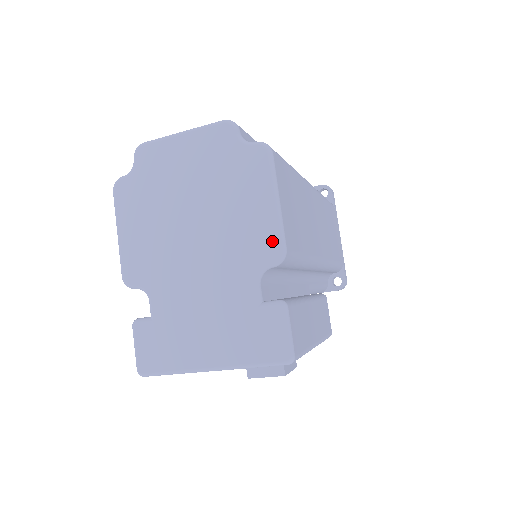
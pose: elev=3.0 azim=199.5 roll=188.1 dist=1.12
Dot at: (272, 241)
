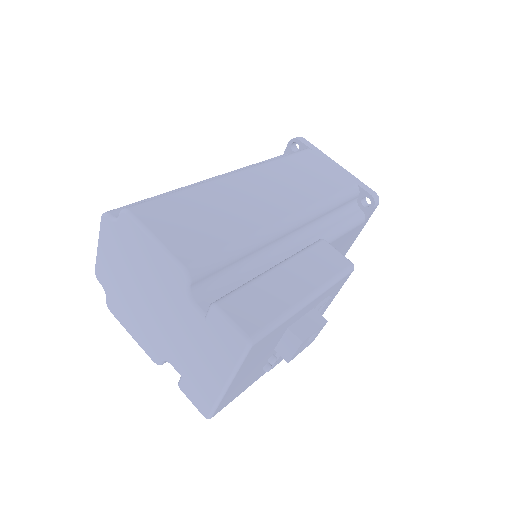
Dot at: (173, 269)
